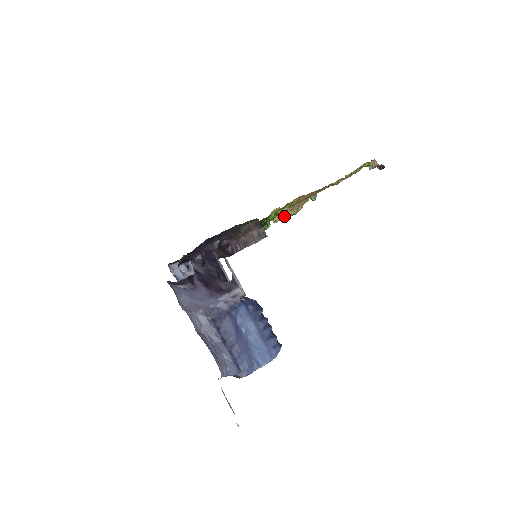
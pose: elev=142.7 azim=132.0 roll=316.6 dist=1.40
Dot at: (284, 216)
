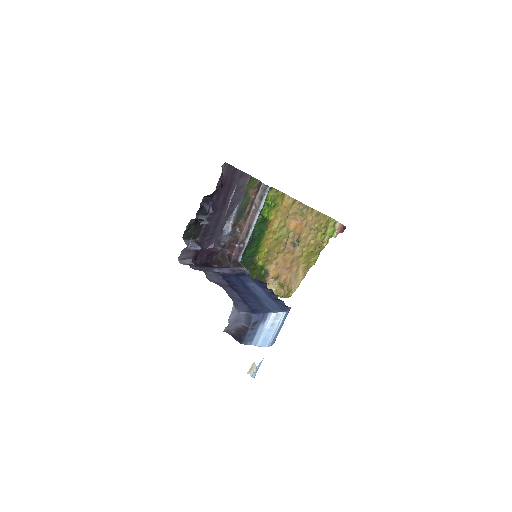
Dot at: (273, 288)
